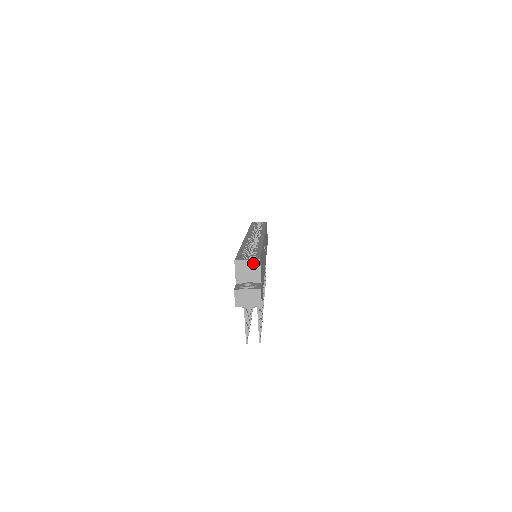
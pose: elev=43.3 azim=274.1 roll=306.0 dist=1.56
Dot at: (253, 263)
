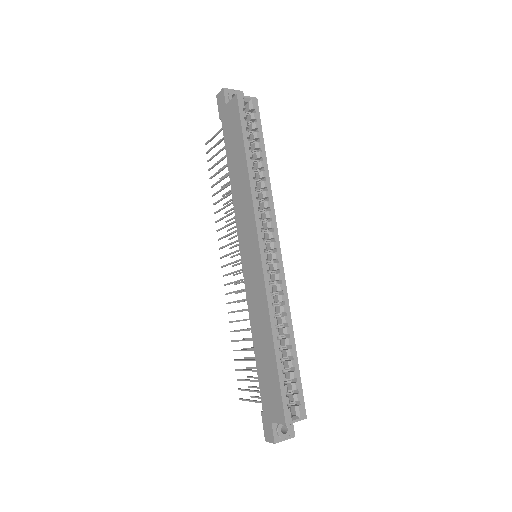
Dot at: (299, 420)
